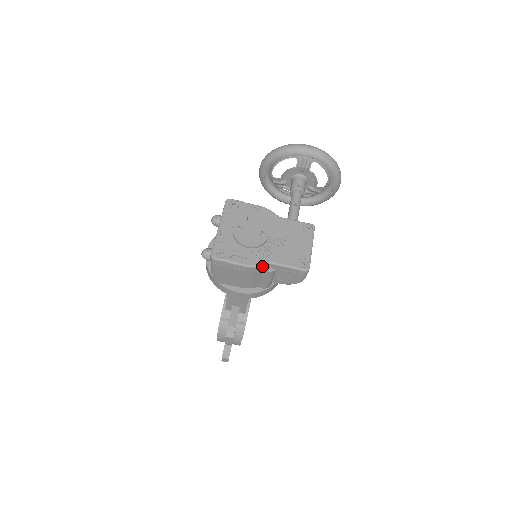
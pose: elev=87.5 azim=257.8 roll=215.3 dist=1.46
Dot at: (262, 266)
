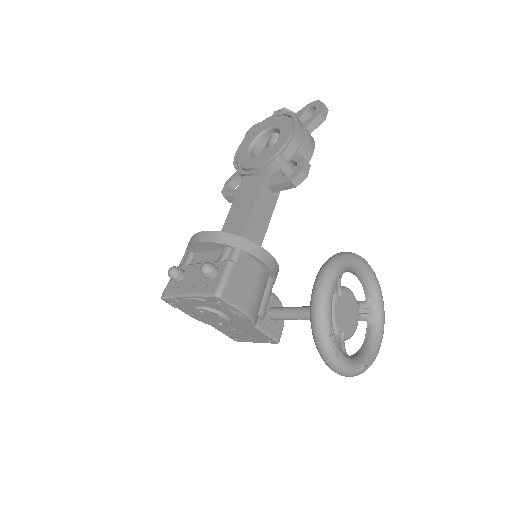
Dot at: (202, 321)
